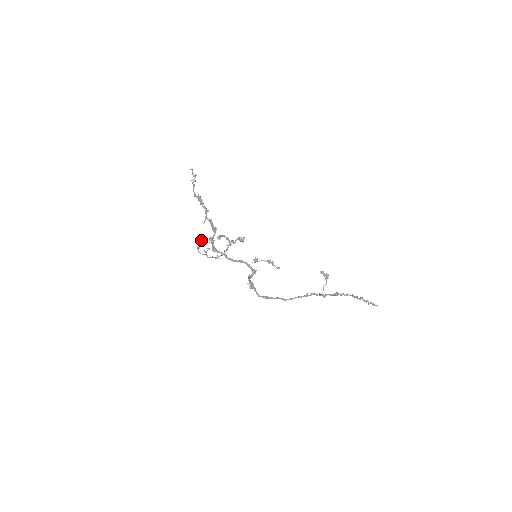
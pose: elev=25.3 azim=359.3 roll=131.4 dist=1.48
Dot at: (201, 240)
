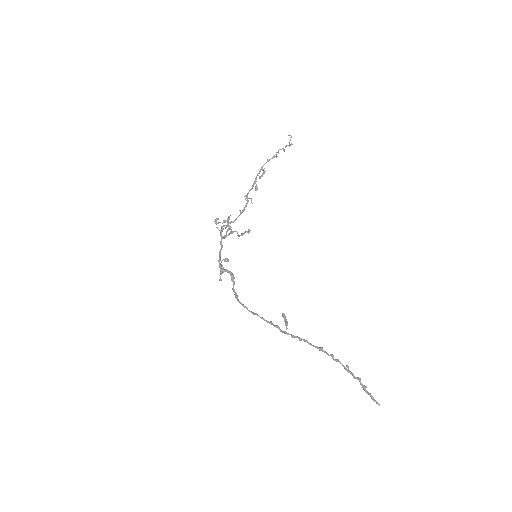
Dot at: occluded
